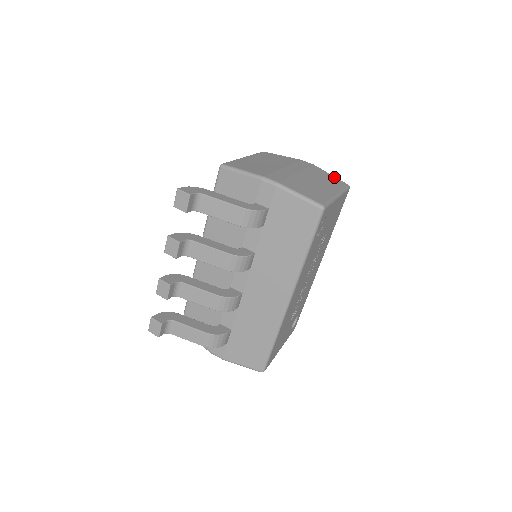
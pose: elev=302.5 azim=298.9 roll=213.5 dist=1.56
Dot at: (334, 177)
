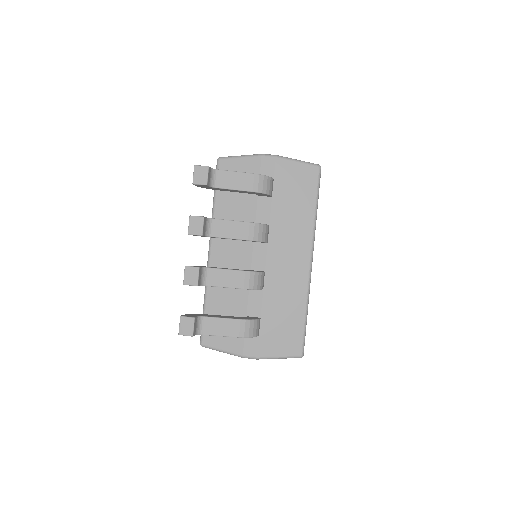
Dot at: occluded
